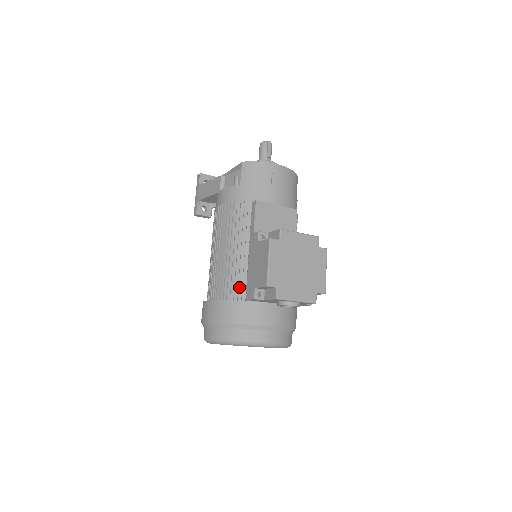
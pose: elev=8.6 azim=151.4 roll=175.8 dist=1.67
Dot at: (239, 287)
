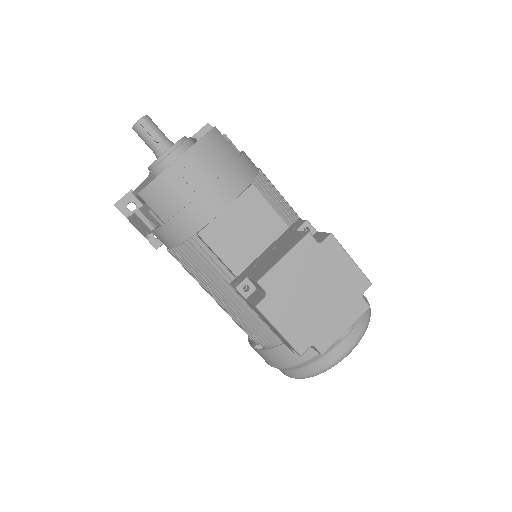
Dot at: occluded
